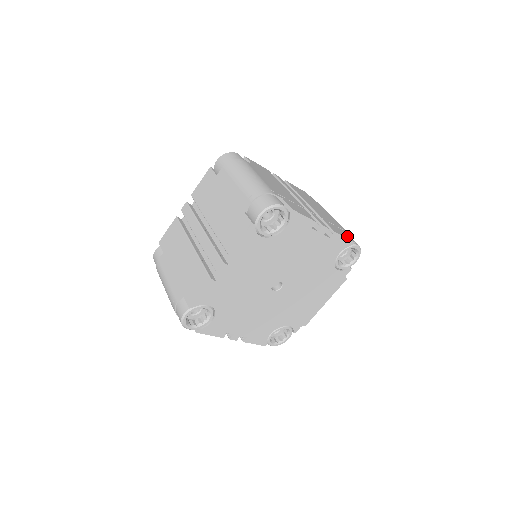
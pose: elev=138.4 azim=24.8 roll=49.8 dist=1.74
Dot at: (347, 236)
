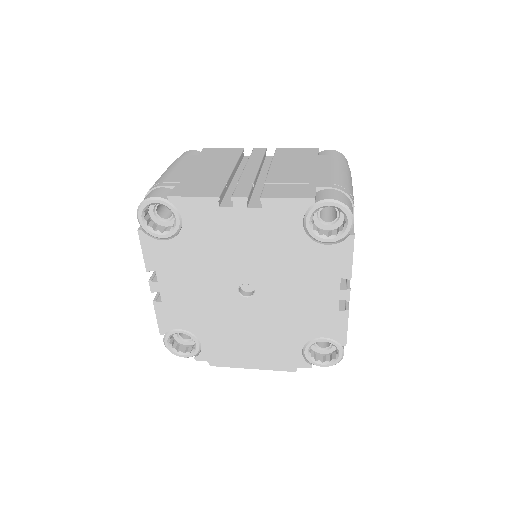
Dot at: occluded
